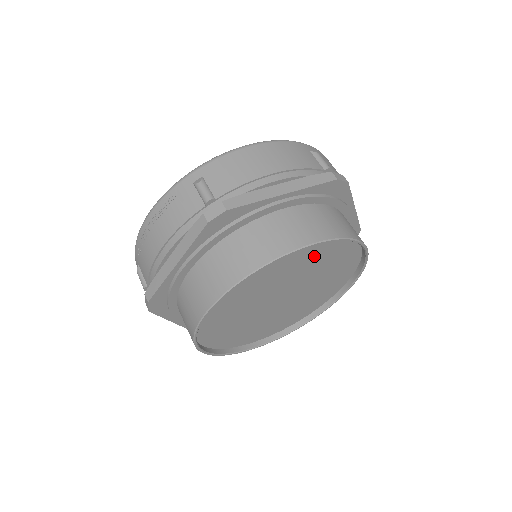
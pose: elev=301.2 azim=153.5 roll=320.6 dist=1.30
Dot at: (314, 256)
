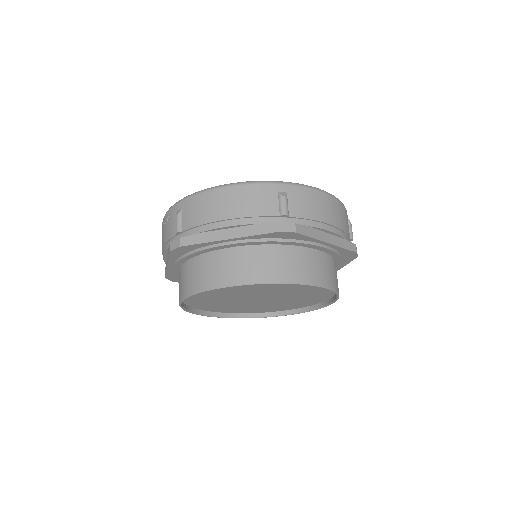
Dot at: (262, 285)
